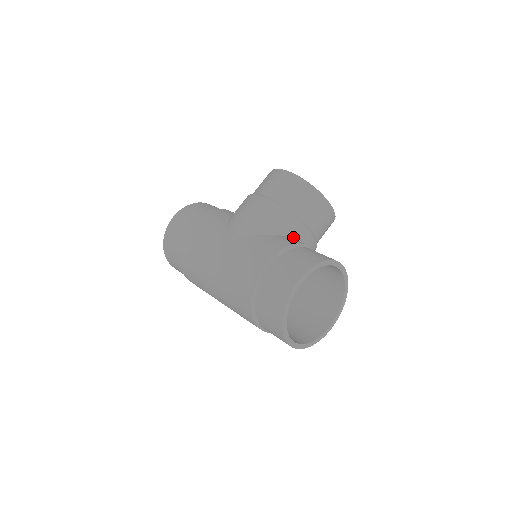
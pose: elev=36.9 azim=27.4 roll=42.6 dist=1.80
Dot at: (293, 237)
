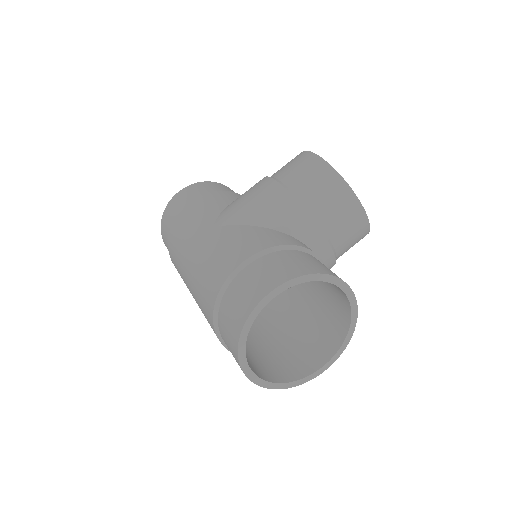
Dot at: (299, 238)
